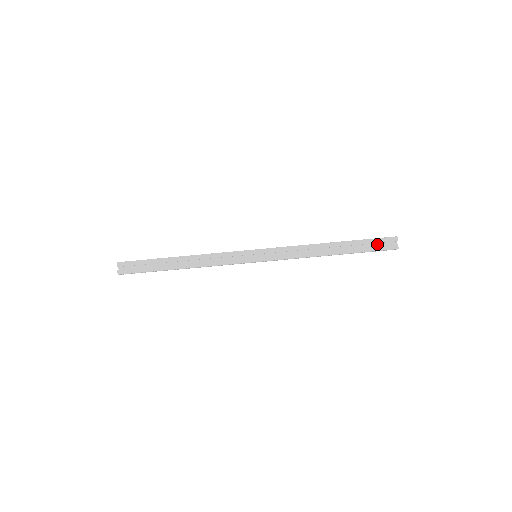
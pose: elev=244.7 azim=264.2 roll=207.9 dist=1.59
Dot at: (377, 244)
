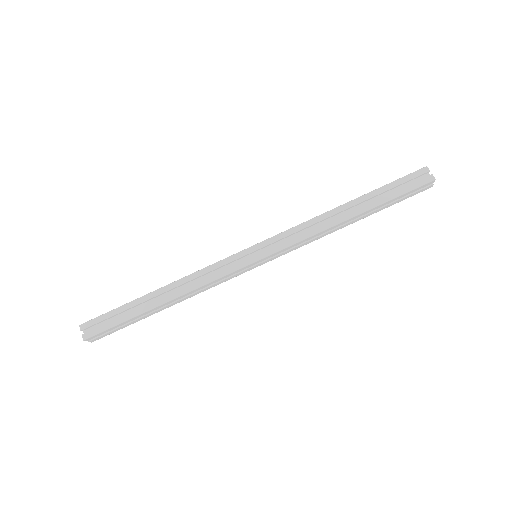
Dot at: (405, 185)
